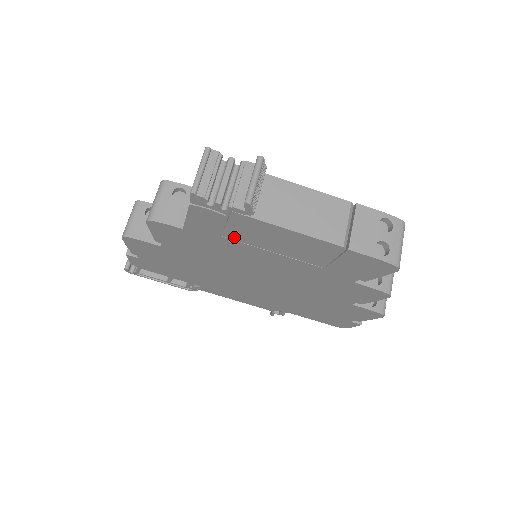
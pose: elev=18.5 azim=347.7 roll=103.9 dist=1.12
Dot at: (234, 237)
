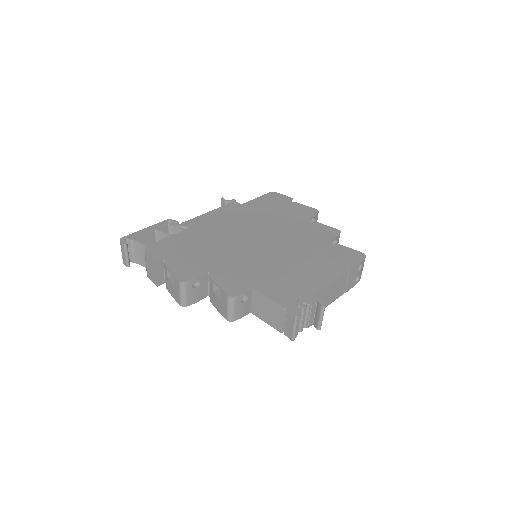
Dot at: occluded
